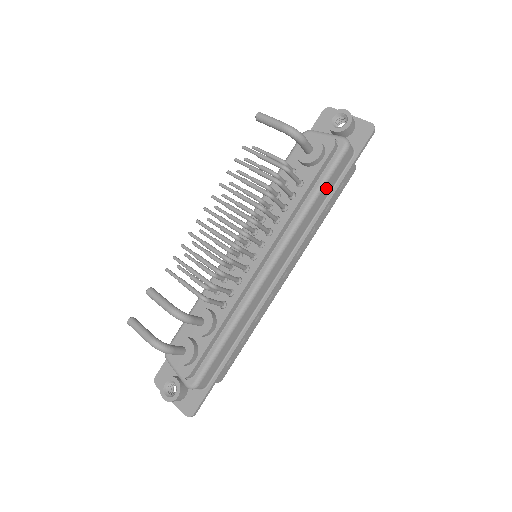
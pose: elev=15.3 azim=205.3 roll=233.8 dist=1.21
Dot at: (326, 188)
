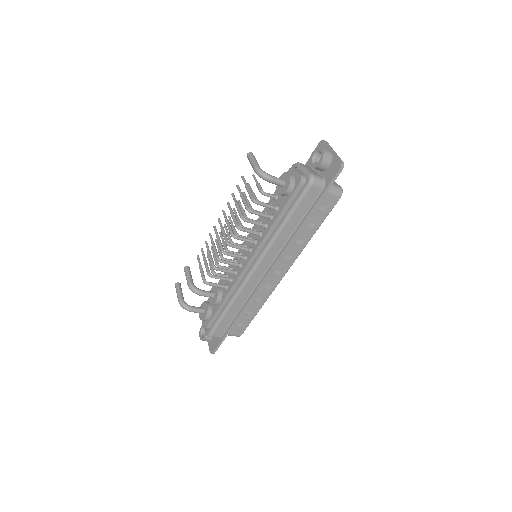
Dot at: (296, 214)
